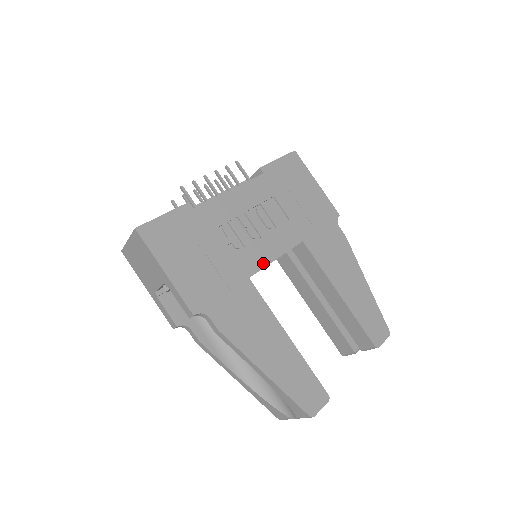
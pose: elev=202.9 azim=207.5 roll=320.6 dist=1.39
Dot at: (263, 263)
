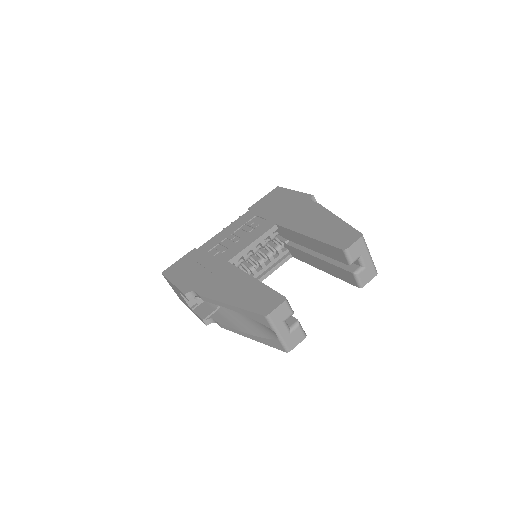
Dot at: (240, 250)
